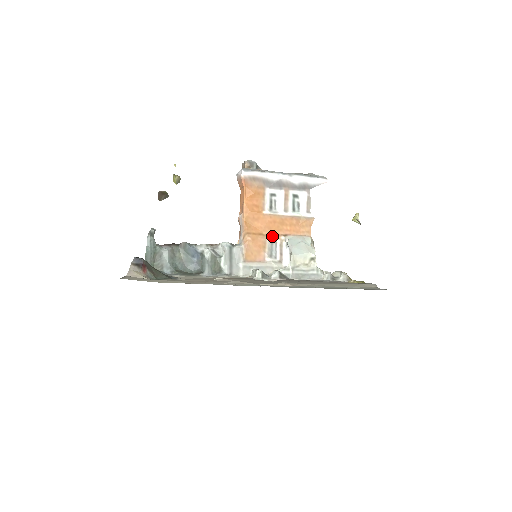
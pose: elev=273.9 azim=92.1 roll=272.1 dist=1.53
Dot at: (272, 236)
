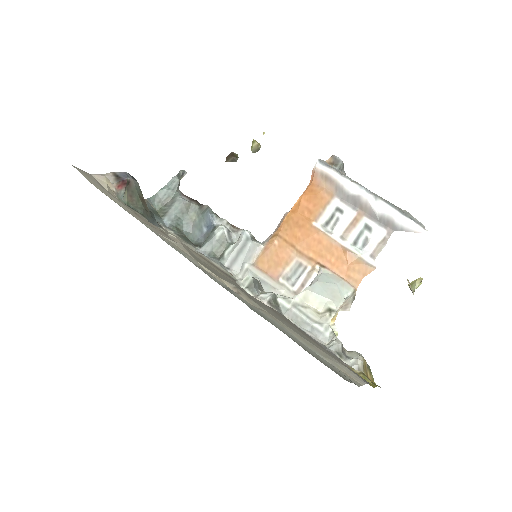
Dot at: (306, 257)
